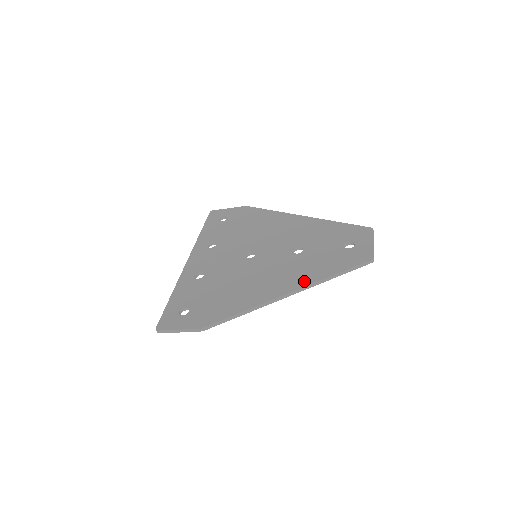
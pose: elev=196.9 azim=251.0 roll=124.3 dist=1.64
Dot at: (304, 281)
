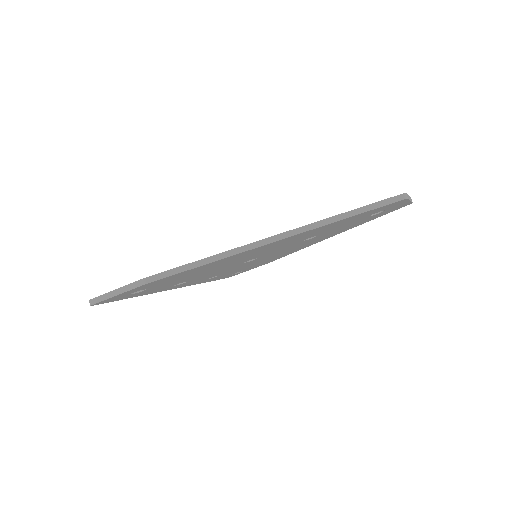
Dot at: occluded
